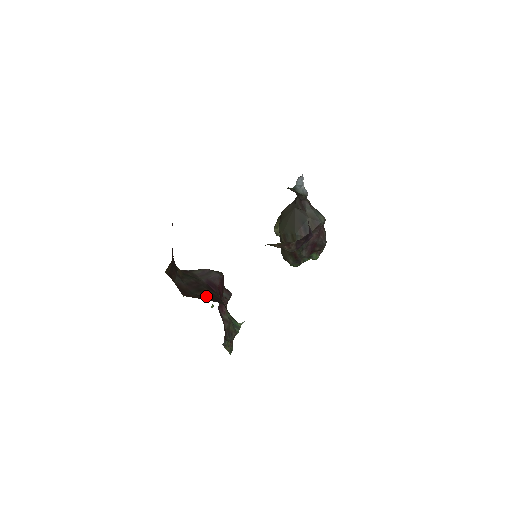
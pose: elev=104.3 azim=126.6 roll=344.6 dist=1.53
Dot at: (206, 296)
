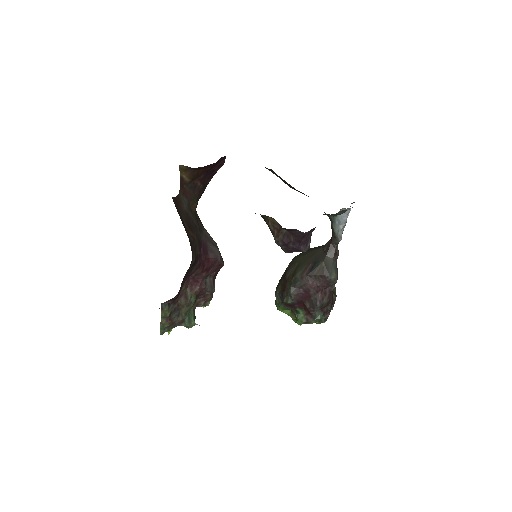
Dot at: (188, 232)
